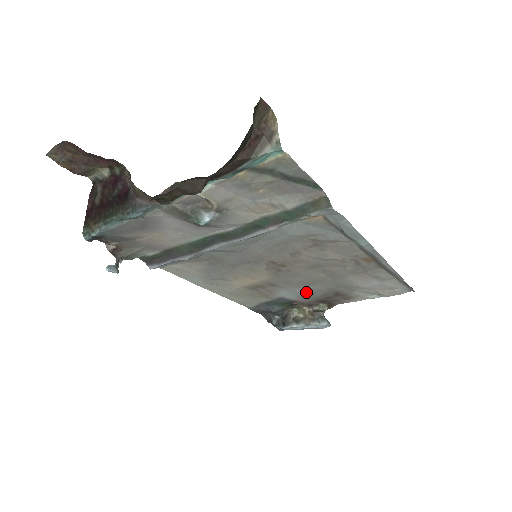
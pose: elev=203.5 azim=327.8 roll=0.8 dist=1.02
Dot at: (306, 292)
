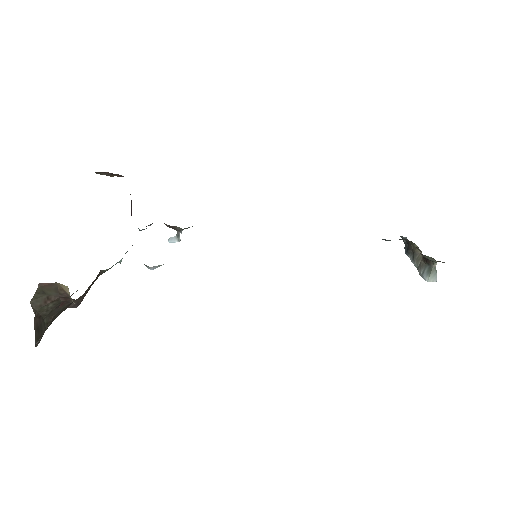
Dot at: occluded
